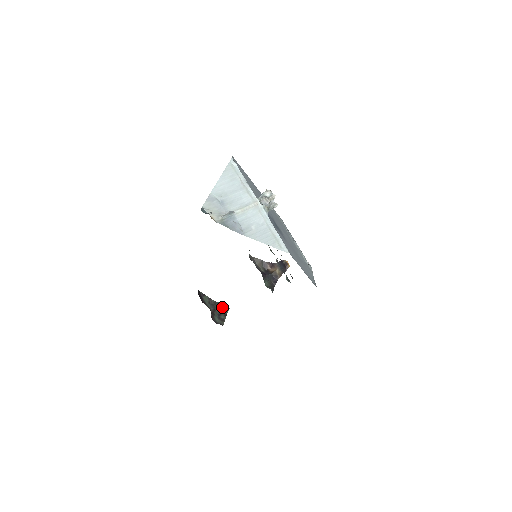
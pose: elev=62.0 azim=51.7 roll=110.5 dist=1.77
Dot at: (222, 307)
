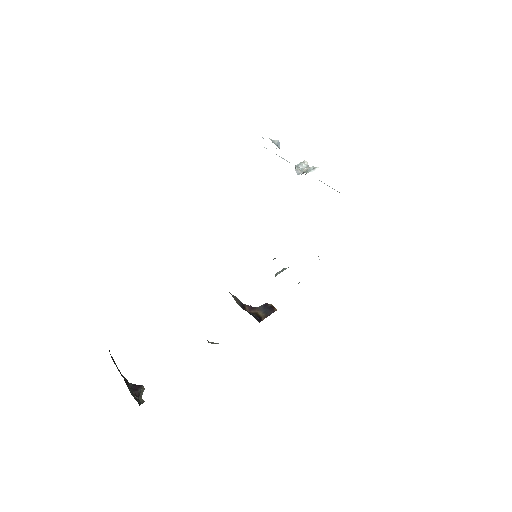
Dot at: (137, 389)
